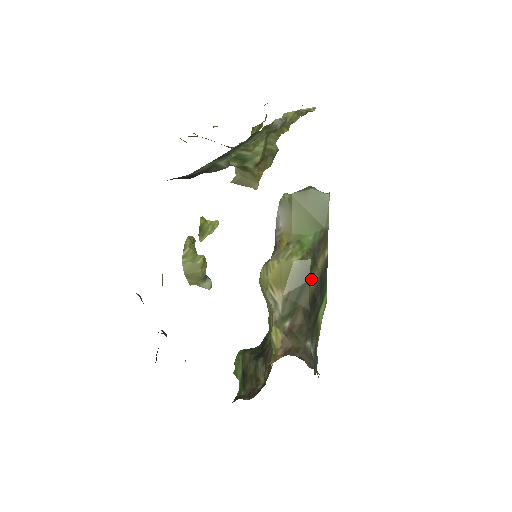
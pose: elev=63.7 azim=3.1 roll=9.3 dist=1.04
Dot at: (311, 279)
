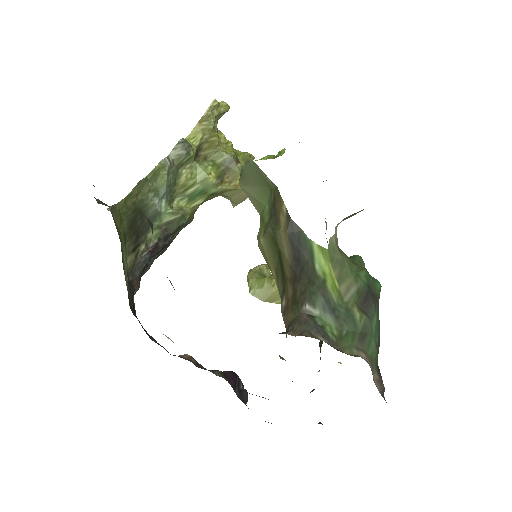
Dot at: (281, 245)
